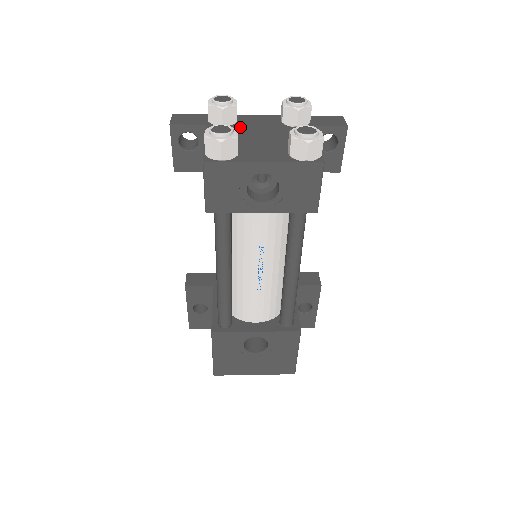
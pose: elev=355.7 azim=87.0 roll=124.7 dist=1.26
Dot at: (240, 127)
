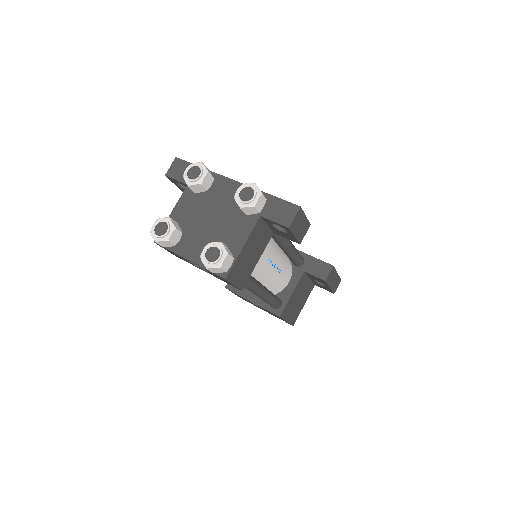
Dot at: (206, 198)
